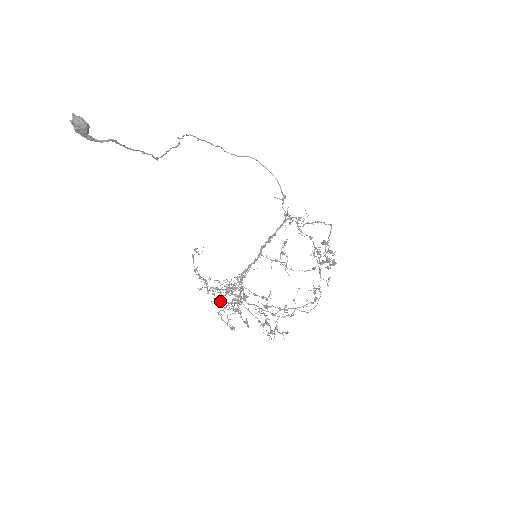
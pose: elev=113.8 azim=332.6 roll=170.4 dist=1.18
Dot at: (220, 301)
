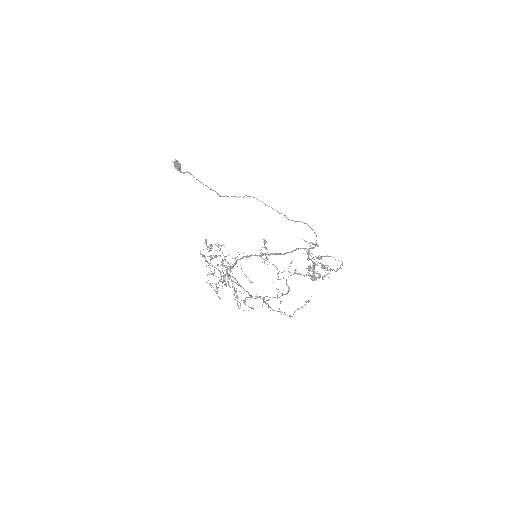
Dot at: occluded
